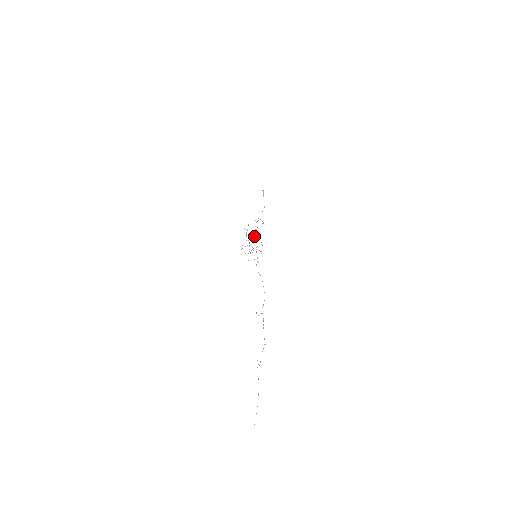
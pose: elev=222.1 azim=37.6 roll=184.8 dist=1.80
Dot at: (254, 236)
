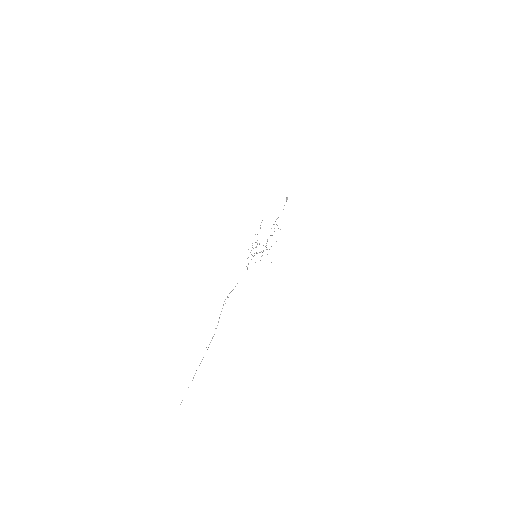
Dot at: (267, 240)
